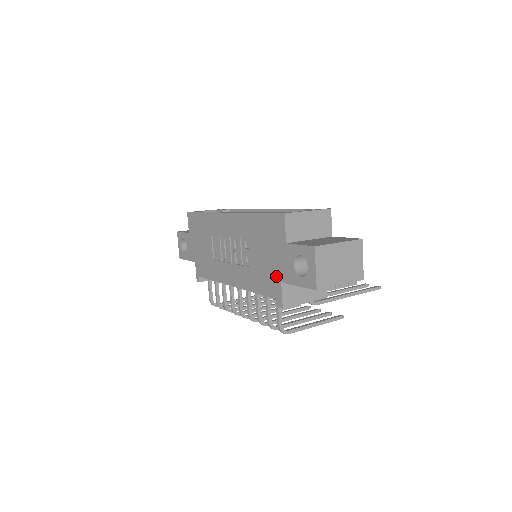
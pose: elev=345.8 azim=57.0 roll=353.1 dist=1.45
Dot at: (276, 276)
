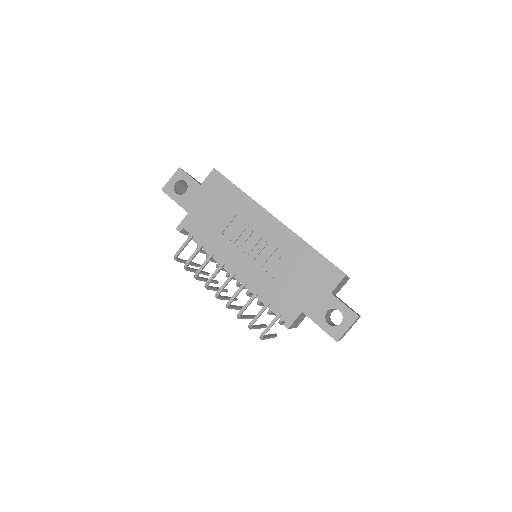
Dot at: (300, 304)
